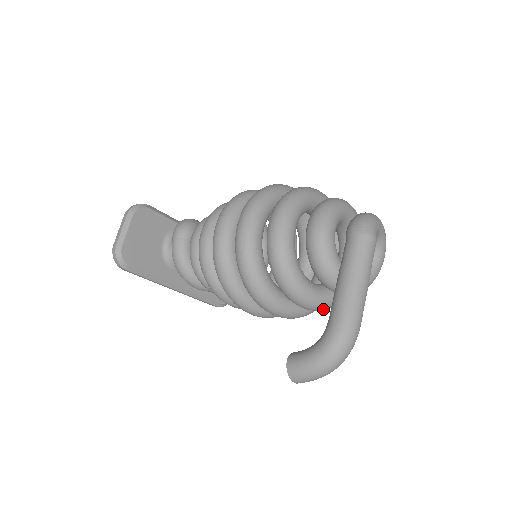
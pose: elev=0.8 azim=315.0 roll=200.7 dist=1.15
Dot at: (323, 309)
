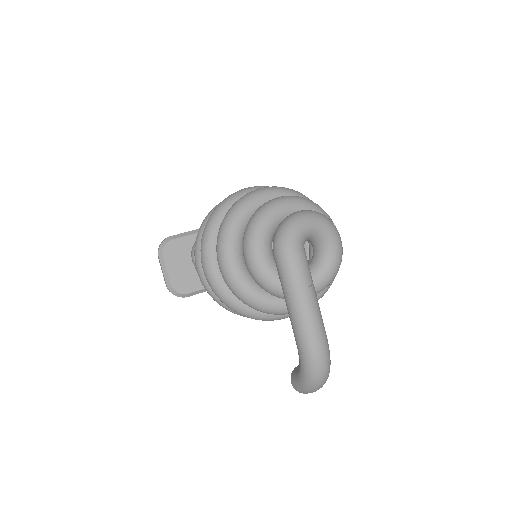
Dot at: occluded
